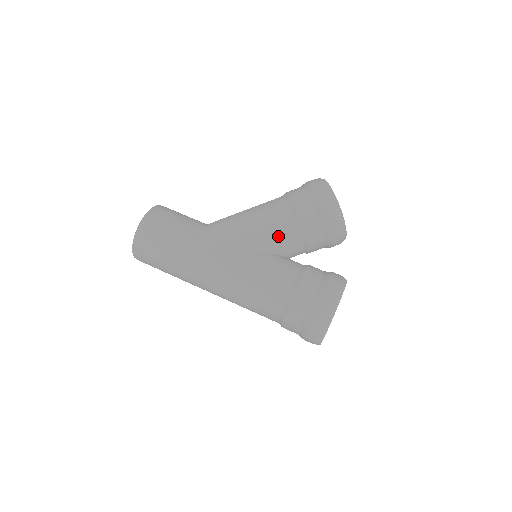
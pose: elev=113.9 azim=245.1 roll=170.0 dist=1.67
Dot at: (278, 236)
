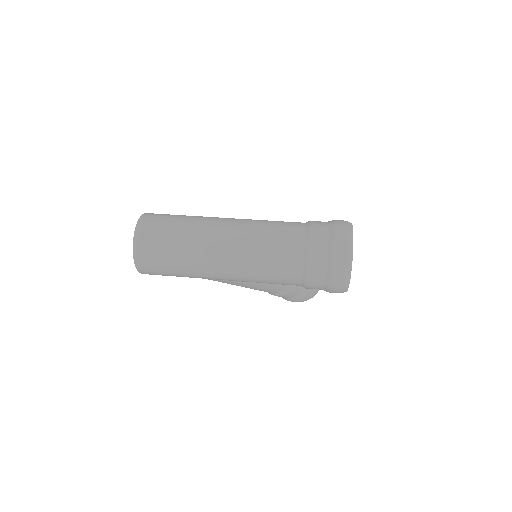
Dot at: occluded
